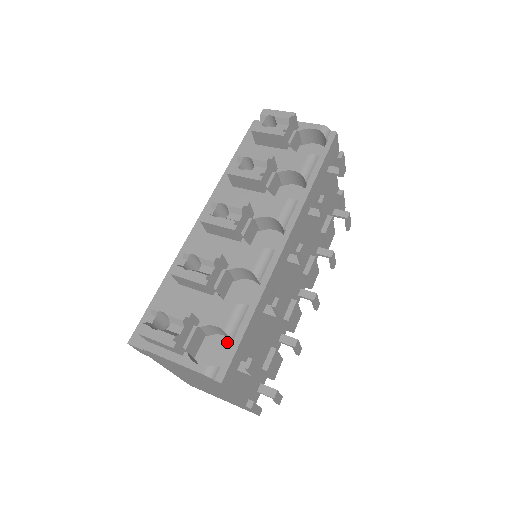
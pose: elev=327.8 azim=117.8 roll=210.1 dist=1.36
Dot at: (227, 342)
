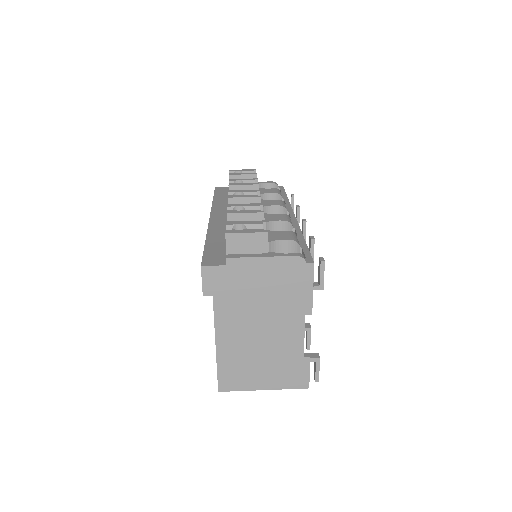
Dot at: occluded
